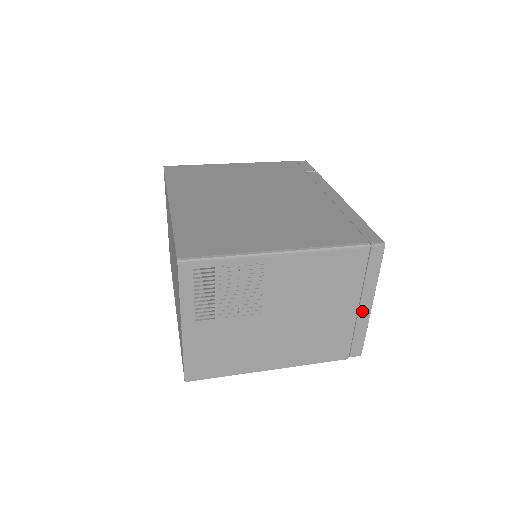
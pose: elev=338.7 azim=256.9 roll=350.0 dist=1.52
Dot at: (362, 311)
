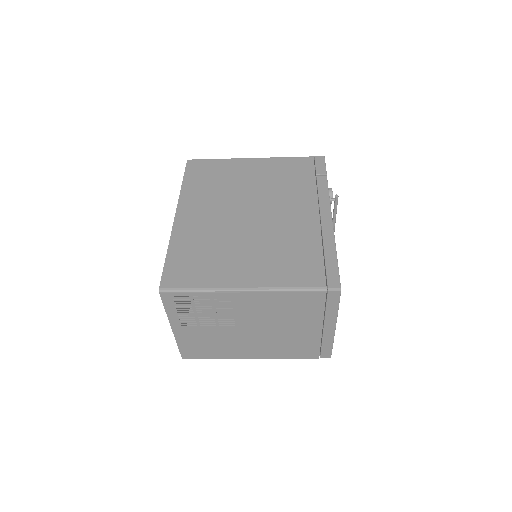
Dot at: (326, 331)
